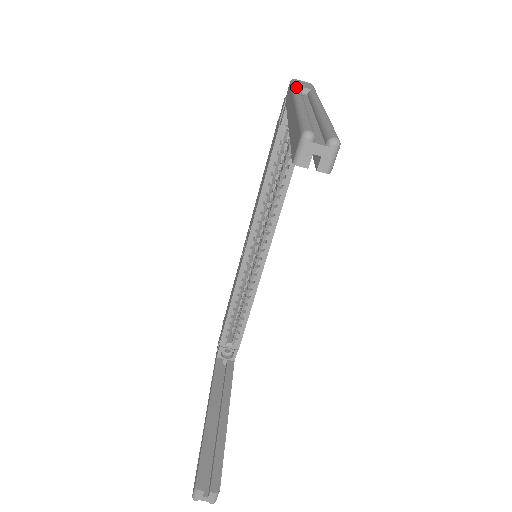
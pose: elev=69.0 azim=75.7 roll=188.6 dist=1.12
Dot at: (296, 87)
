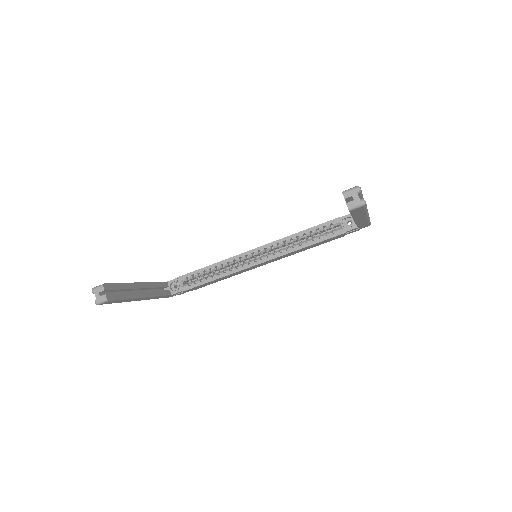
Dot at: occluded
